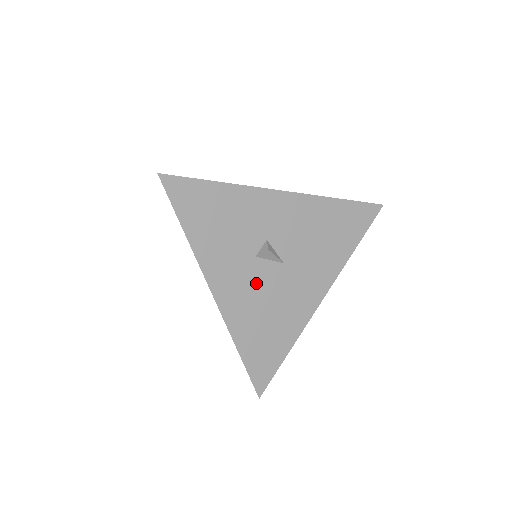
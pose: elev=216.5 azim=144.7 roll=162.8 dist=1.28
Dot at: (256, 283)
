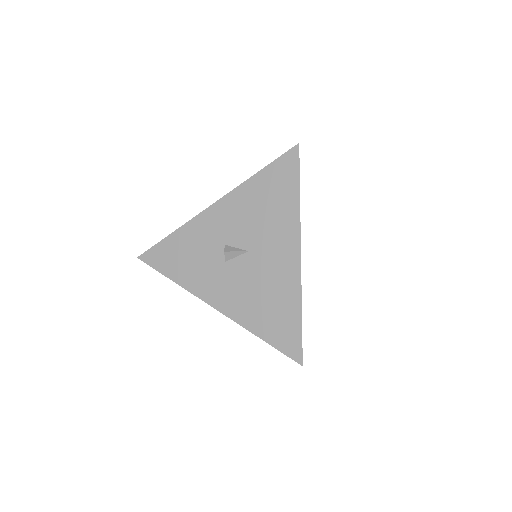
Dot at: (238, 280)
